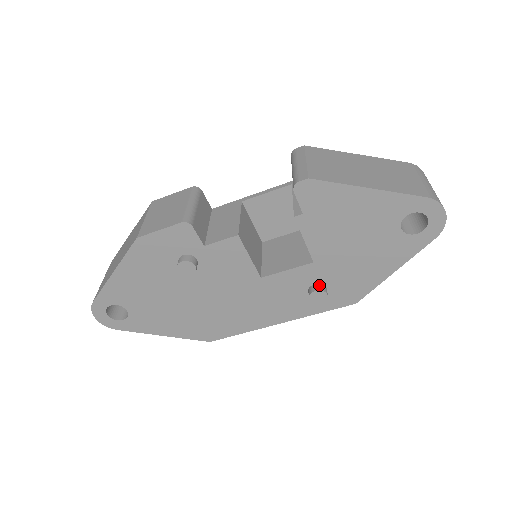
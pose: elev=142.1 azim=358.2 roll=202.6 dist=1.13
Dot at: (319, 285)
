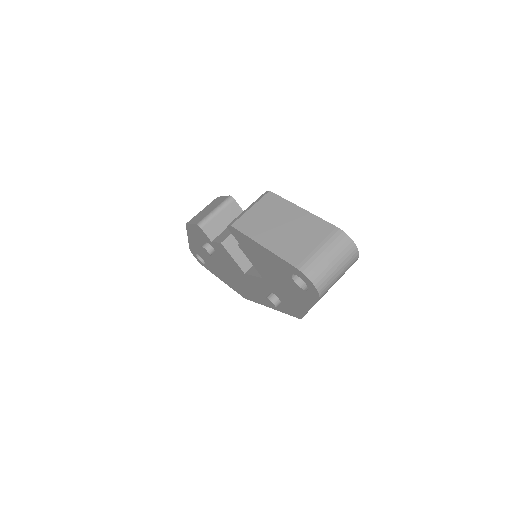
Dot at: (272, 295)
